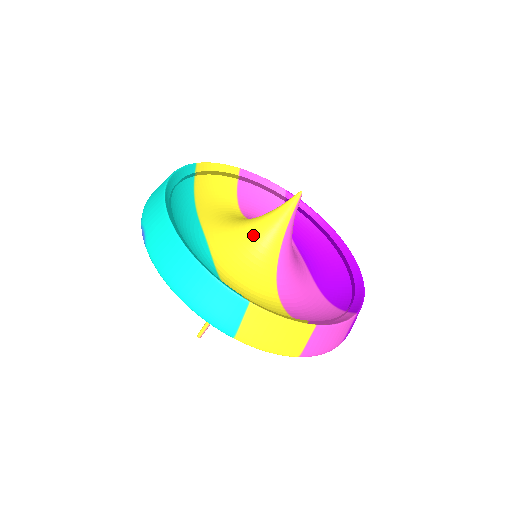
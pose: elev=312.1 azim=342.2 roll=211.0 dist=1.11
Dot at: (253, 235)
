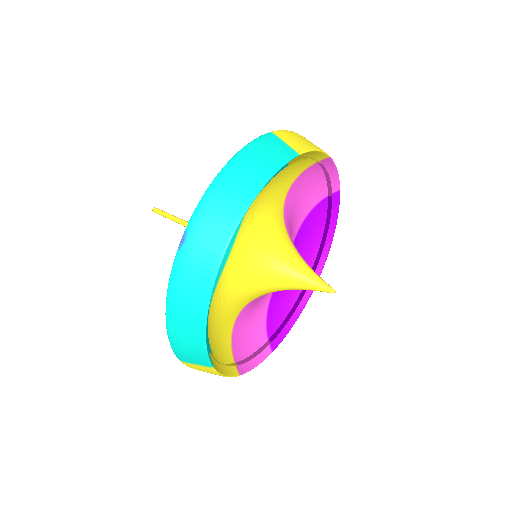
Dot at: (269, 273)
